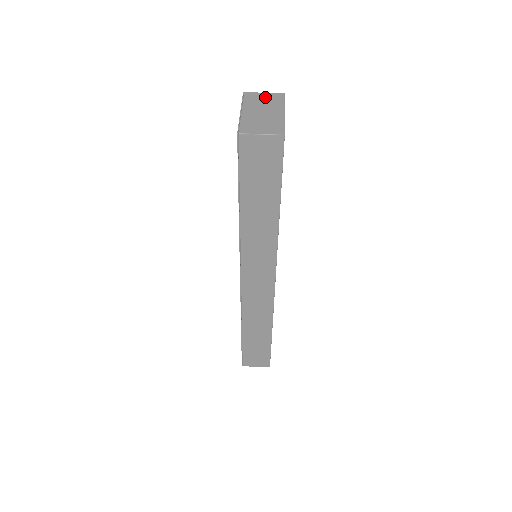
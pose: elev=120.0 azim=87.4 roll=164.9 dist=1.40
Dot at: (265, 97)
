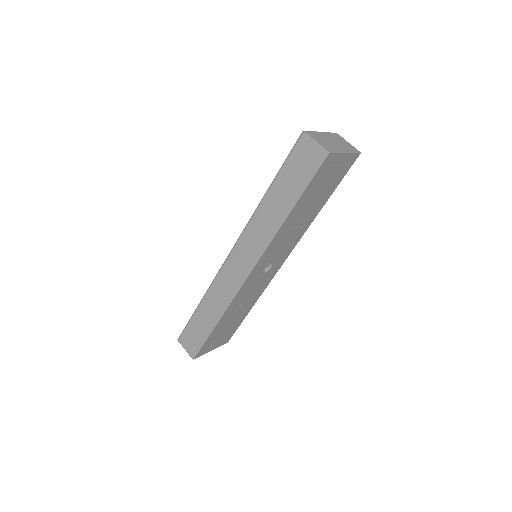
Dot at: (346, 143)
